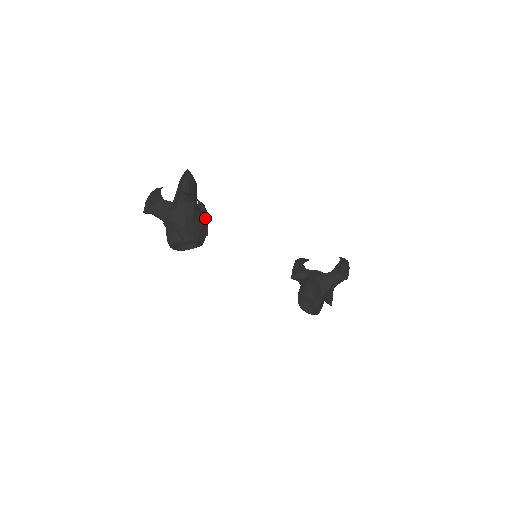
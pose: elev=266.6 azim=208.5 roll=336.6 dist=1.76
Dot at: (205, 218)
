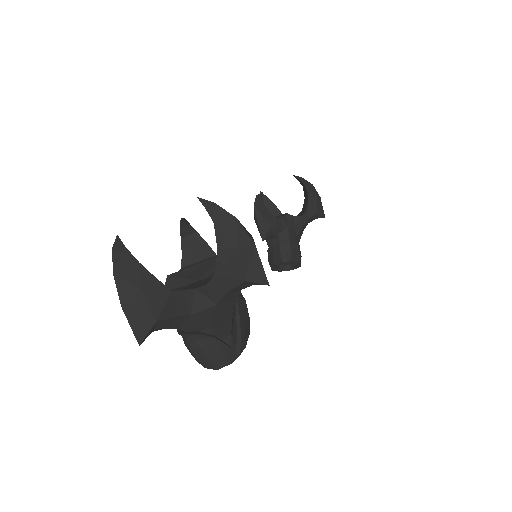
Dot at: occluded
